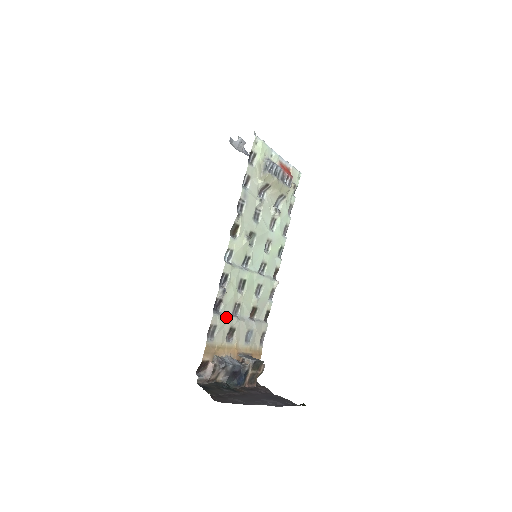
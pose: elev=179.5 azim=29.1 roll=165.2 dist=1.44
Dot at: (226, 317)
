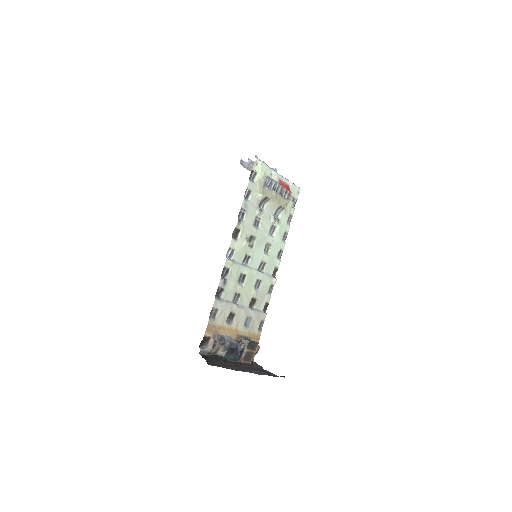
Dot at: (226, 303)
